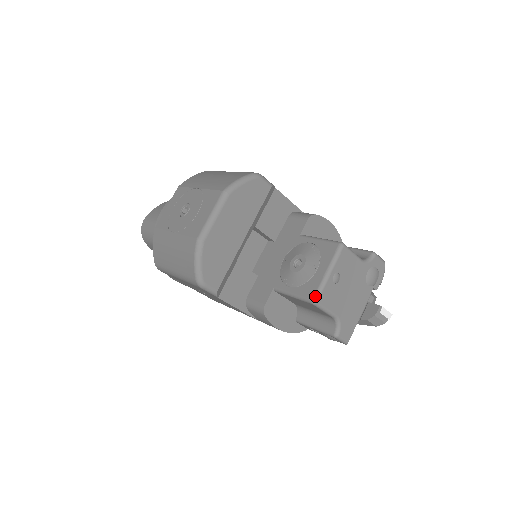
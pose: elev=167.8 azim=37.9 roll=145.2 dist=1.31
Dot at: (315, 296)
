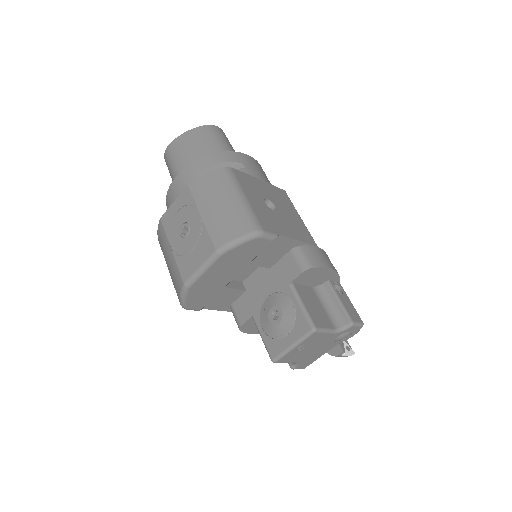
Dot at: (275, 359)
